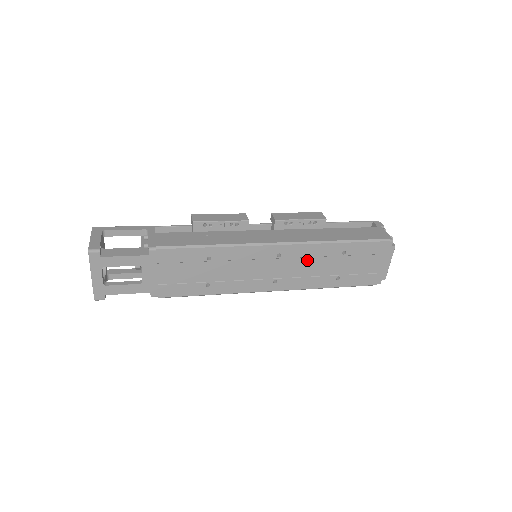
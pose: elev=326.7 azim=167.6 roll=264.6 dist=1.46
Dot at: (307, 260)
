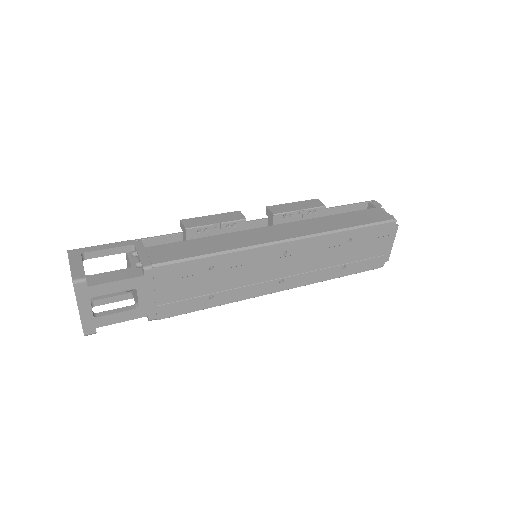
Dot at: (313, 254)
